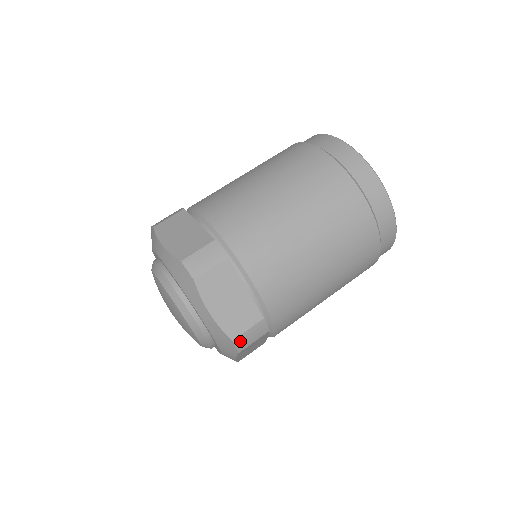
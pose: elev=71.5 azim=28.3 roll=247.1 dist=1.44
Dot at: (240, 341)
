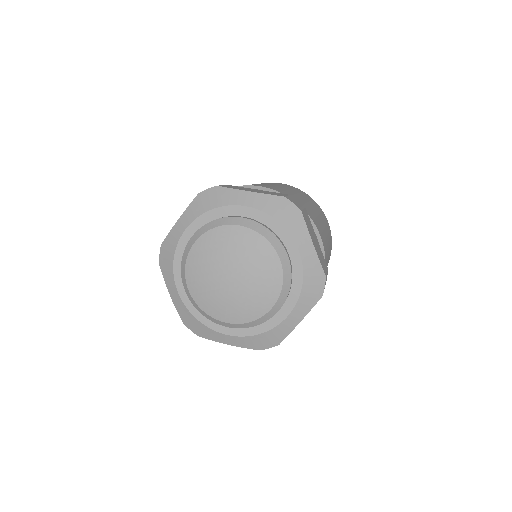
Dot at: (291, 201)
